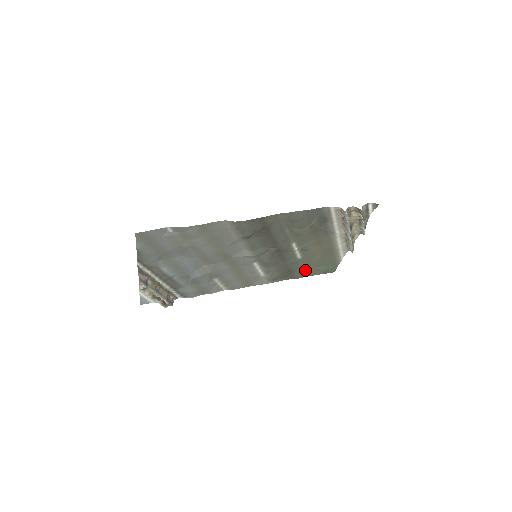
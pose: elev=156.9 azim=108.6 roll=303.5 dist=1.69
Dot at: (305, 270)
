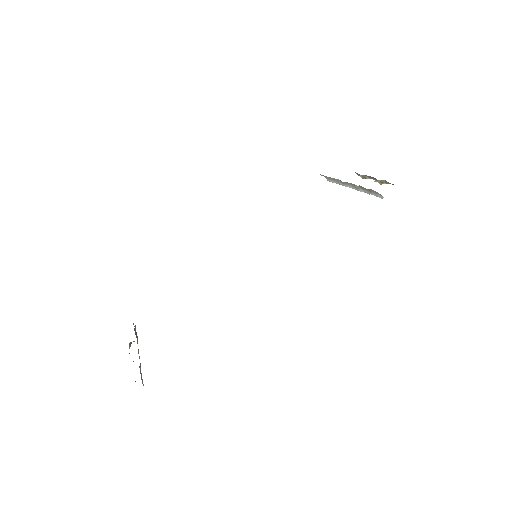
Dot at: occluded
